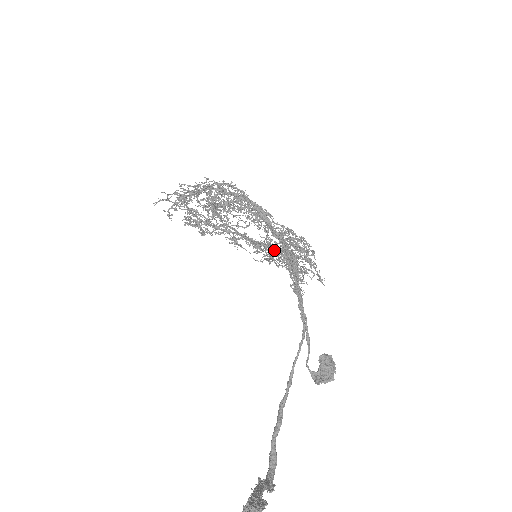
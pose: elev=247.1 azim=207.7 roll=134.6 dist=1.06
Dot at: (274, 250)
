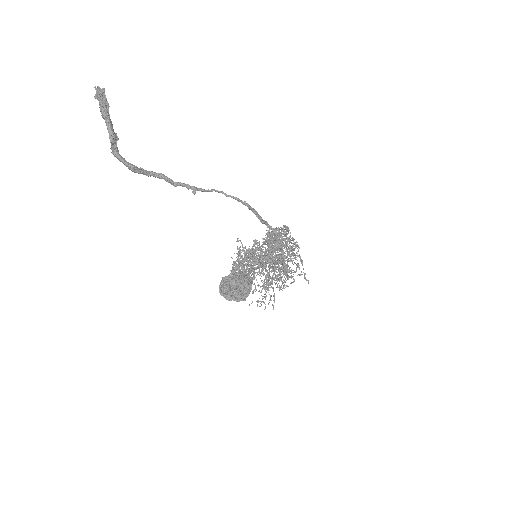
Dot at: (272, 253)
